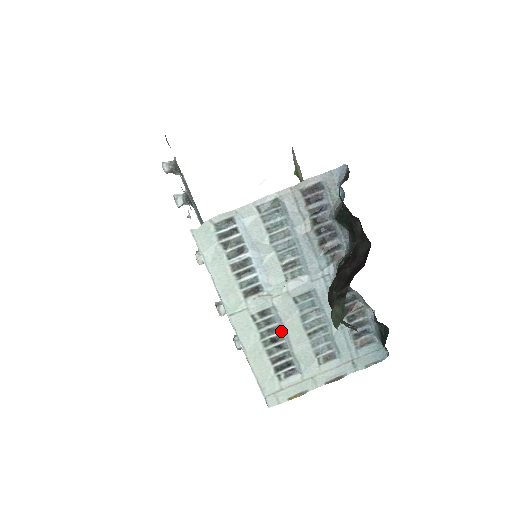
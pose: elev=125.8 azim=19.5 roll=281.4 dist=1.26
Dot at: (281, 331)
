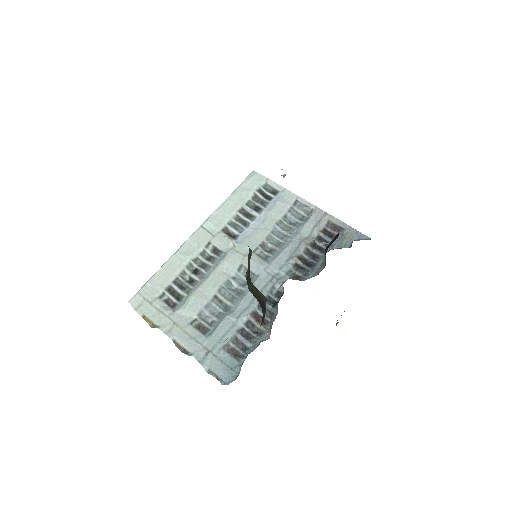
Dot at: (207, 272)
